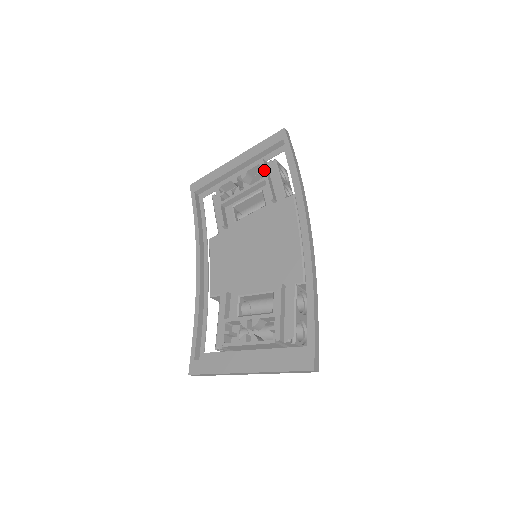
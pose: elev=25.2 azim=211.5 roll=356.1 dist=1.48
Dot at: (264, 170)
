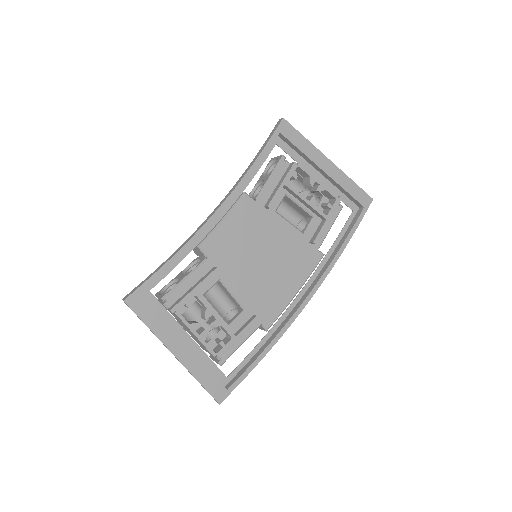
Dot at: (334, 210)
